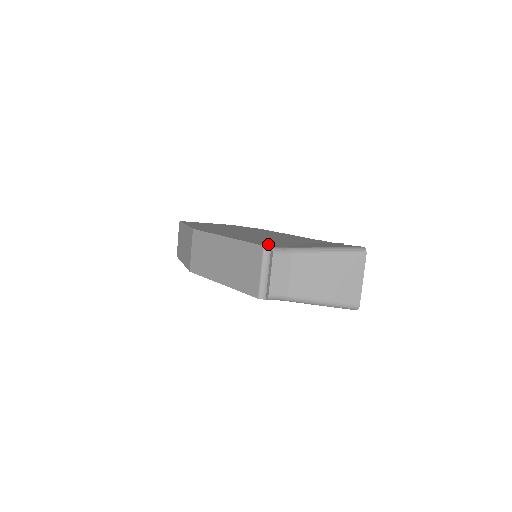
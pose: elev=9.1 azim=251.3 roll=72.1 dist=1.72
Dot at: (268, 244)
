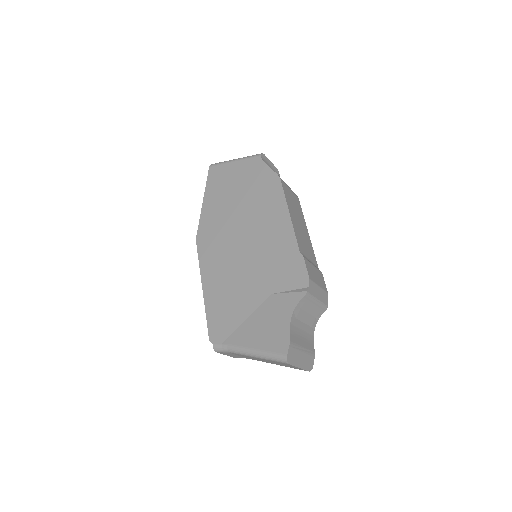
Dot at: (218, 328)
